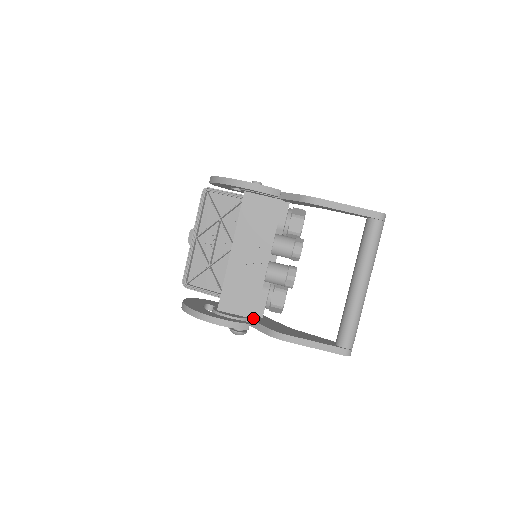
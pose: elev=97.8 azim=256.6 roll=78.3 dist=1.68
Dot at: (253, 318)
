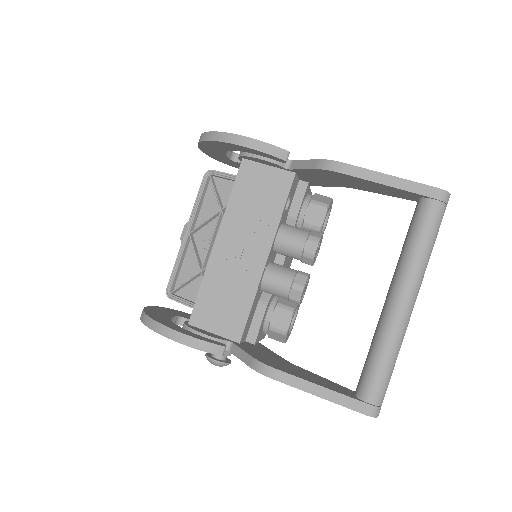
Dot at: (237, 341)
